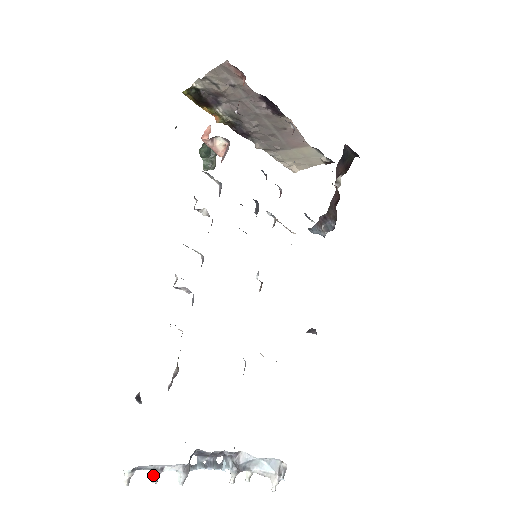
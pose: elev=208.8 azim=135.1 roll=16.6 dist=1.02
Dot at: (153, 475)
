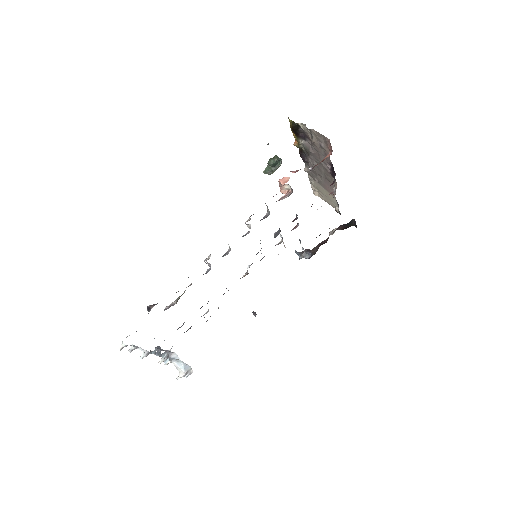
Dot at: (131, 348)
